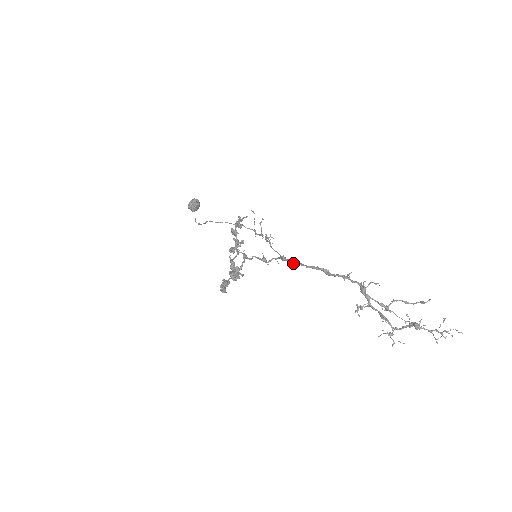
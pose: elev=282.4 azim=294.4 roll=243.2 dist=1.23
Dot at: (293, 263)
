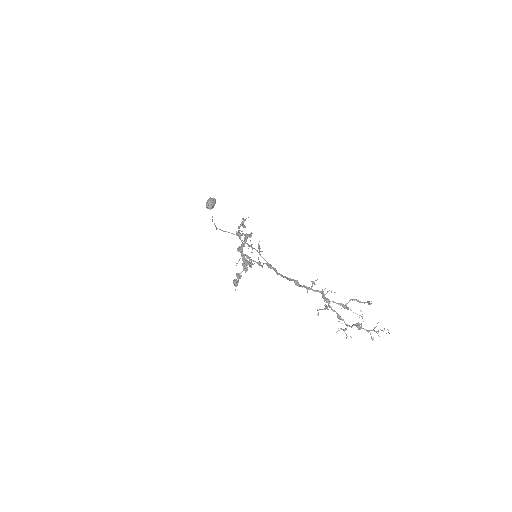
Dot at: occluded
